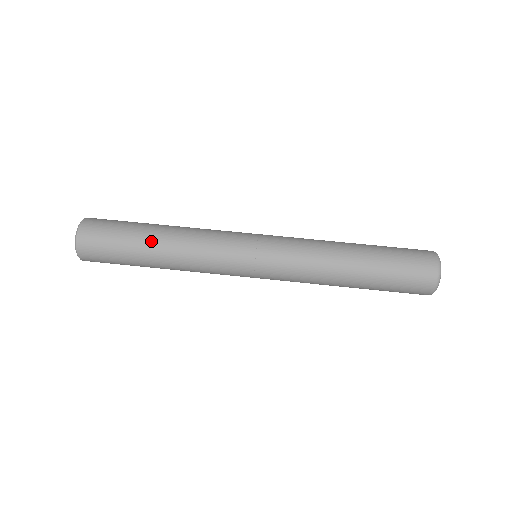
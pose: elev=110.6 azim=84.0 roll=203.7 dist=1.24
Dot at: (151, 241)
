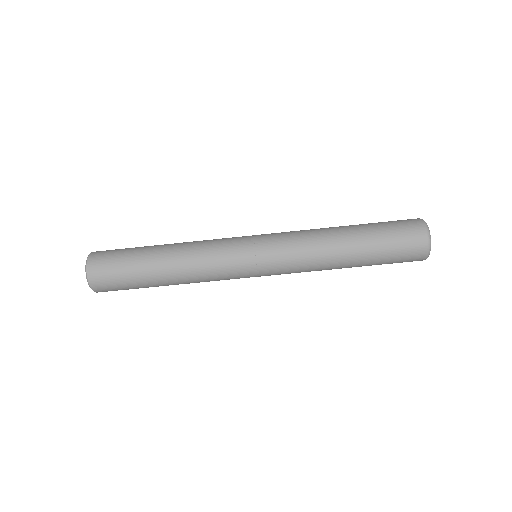
Dot at: (162, 285)
